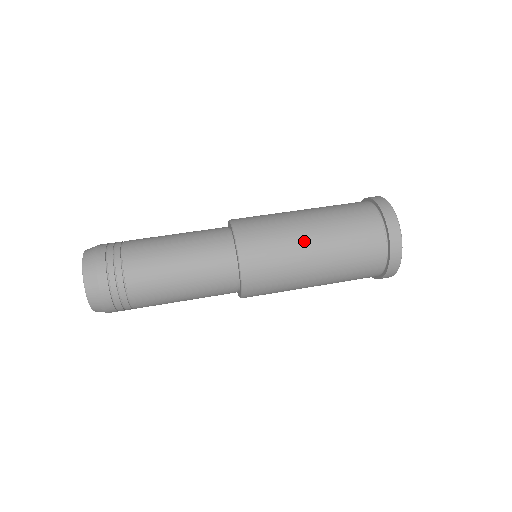
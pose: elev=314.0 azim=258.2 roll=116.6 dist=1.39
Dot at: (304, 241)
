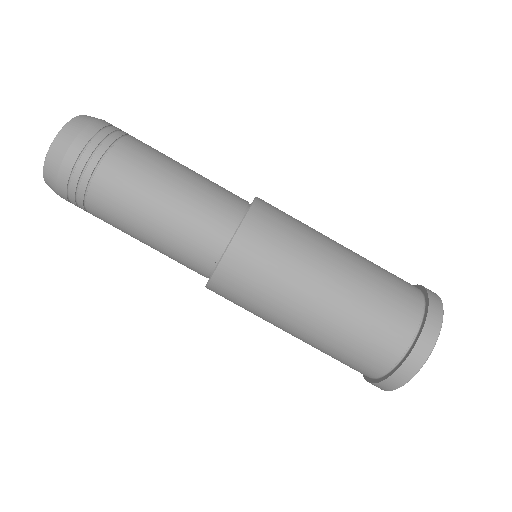
Dot at: (310, 288)
